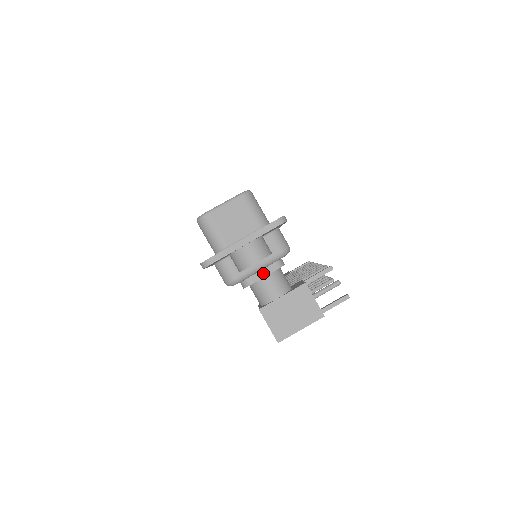
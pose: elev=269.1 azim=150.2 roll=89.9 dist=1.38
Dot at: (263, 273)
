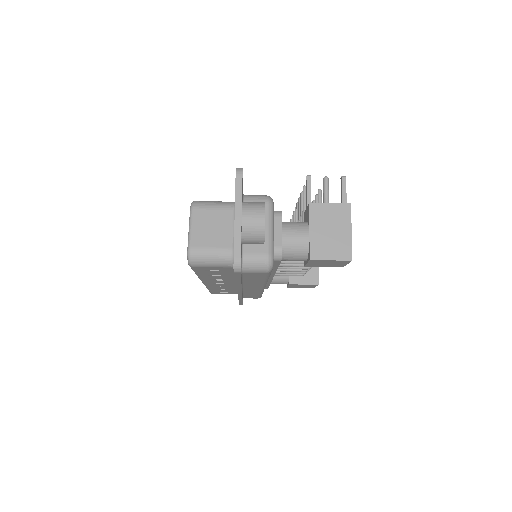
Dot at: (277, 232)
